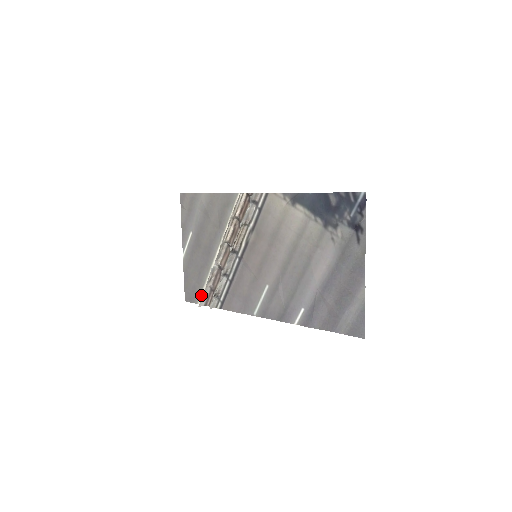
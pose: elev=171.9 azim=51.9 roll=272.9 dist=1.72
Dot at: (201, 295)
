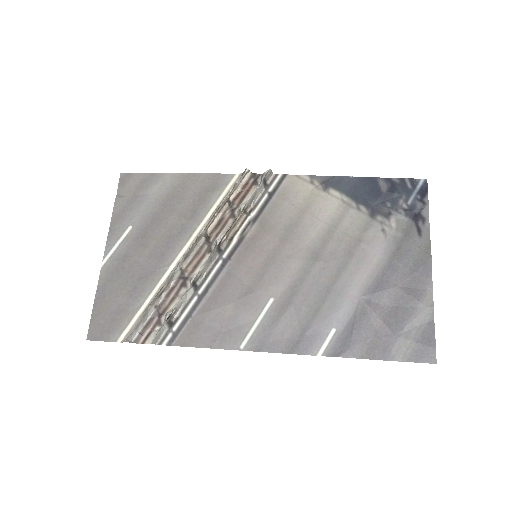
Dot at: (129, 325)
